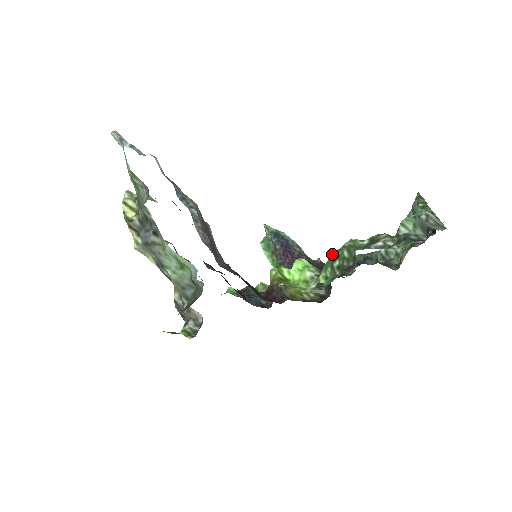
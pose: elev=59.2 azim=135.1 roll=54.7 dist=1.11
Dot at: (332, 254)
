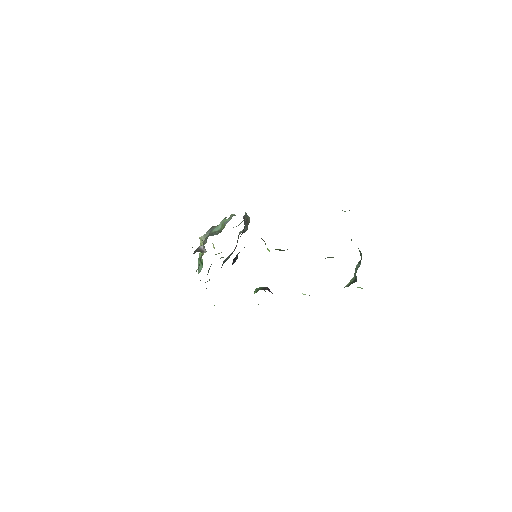
Dot at: occluded
